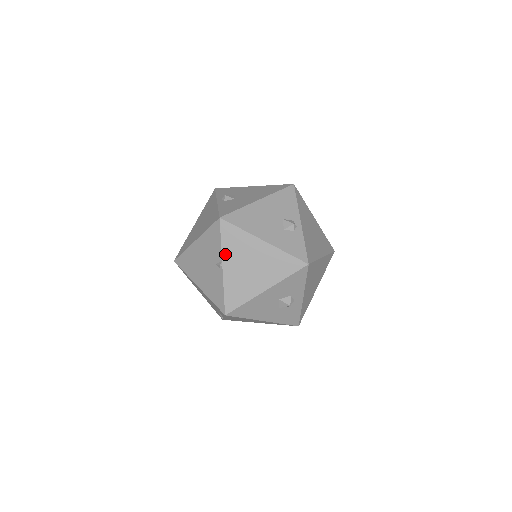
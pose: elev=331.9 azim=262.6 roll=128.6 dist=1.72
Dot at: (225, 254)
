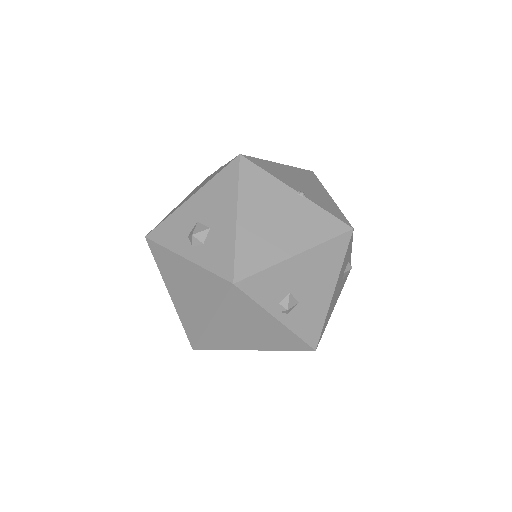
Dot at: occluded
